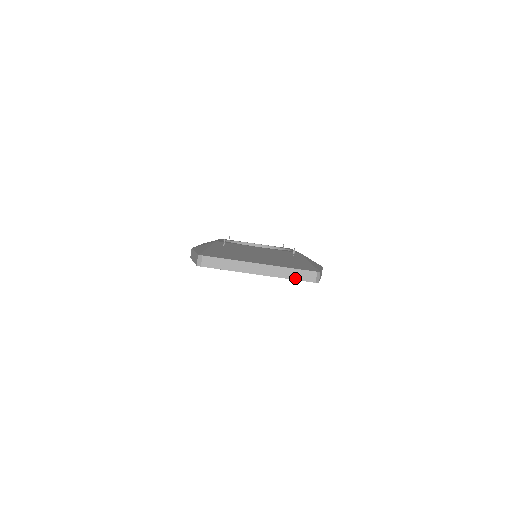
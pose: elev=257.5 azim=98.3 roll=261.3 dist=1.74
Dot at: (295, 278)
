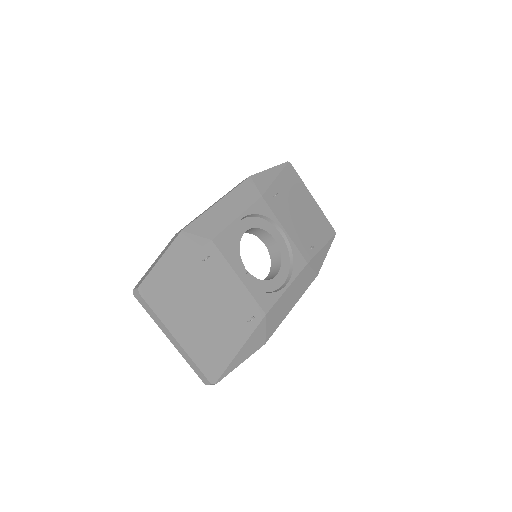
Dot at: (194, 369)
